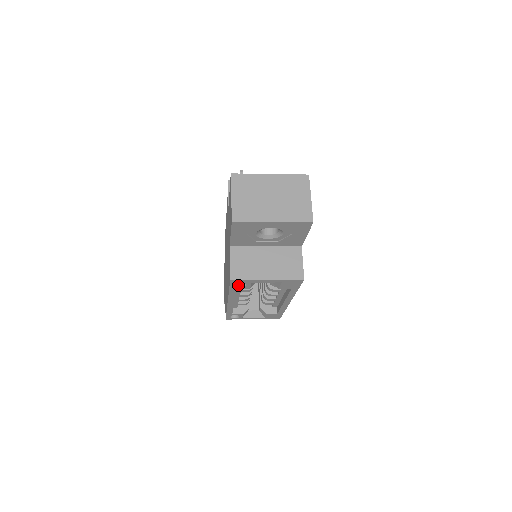
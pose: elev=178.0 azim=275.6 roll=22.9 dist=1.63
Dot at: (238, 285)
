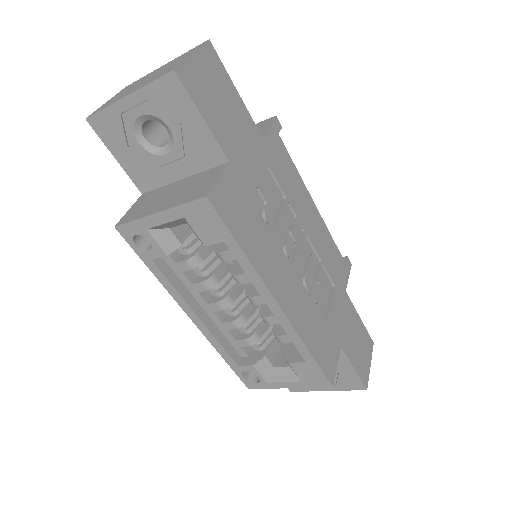
Dot at: (147, 248)
